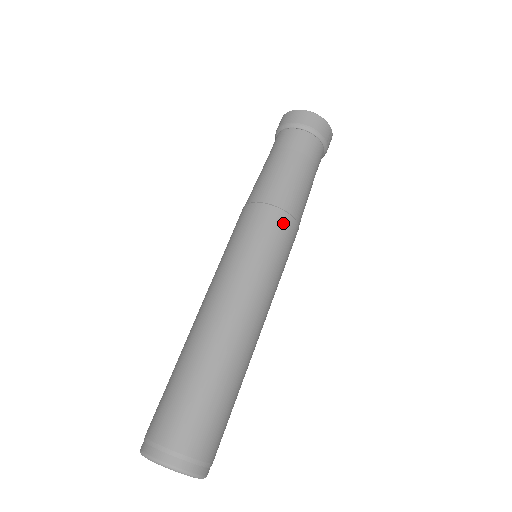
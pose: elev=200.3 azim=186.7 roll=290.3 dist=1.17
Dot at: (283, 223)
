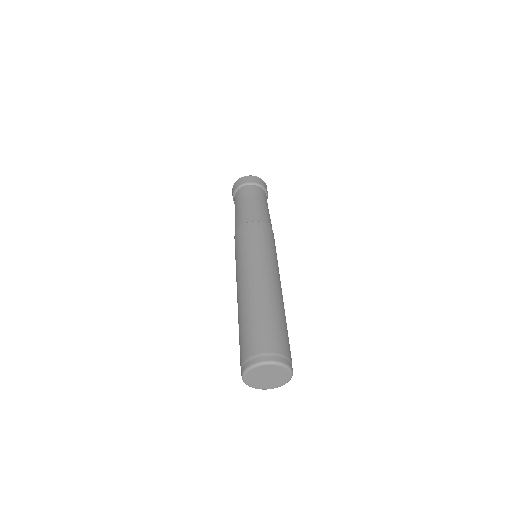
Dot at: (246, 229)
